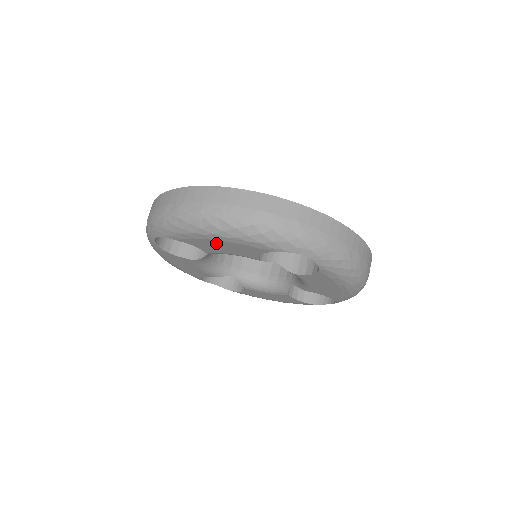
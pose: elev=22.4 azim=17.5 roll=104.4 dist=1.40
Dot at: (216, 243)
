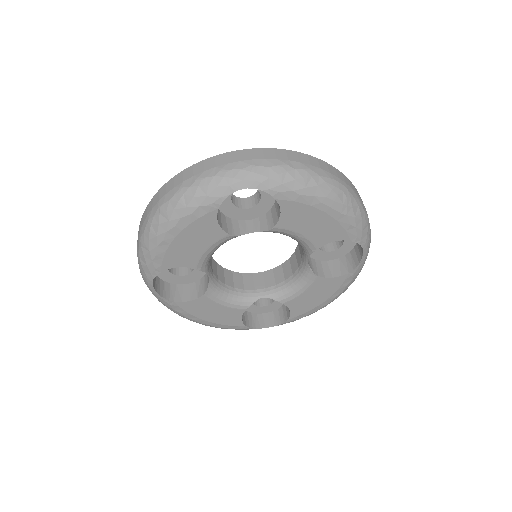
Dot at: (181, 243)
